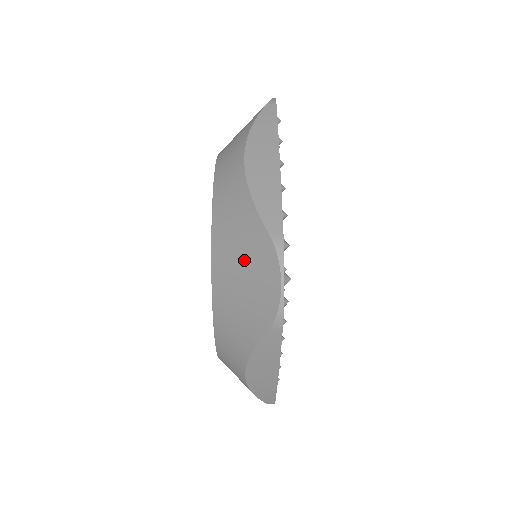
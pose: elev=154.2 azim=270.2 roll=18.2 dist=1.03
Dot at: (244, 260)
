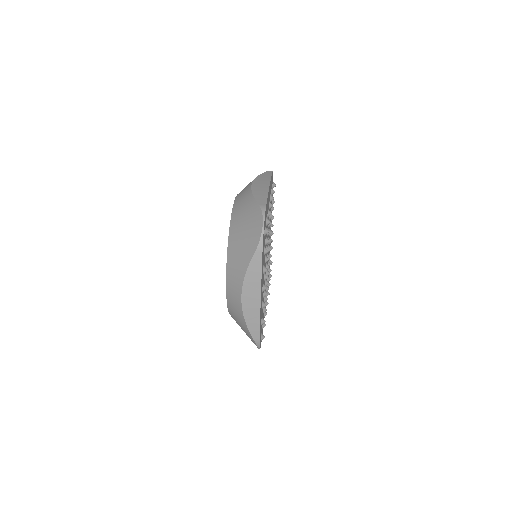
Dot at: (246, 221)
